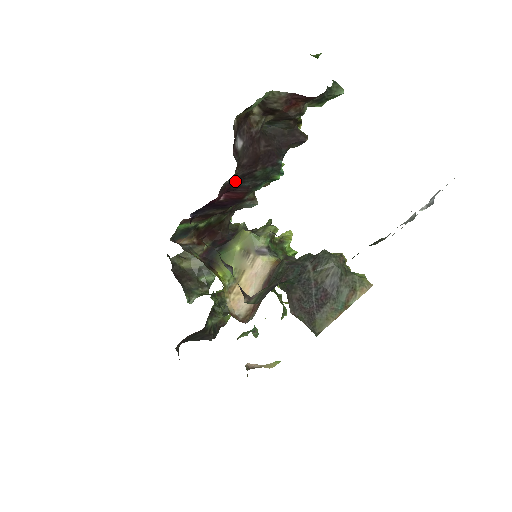
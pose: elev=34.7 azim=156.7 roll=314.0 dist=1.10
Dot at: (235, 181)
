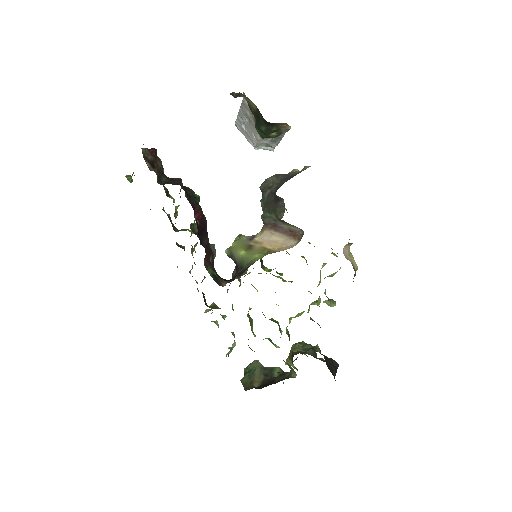
Dot at: (188, 199)
